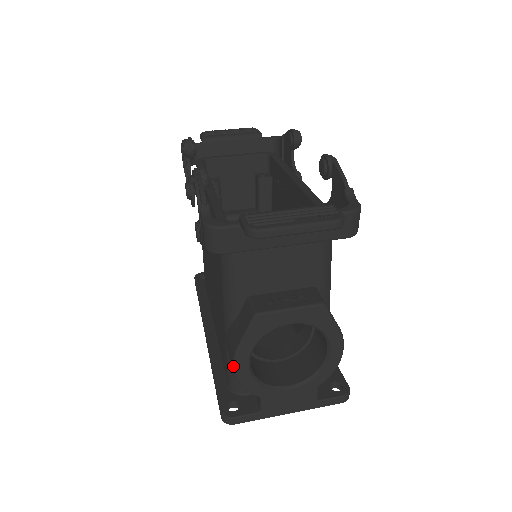
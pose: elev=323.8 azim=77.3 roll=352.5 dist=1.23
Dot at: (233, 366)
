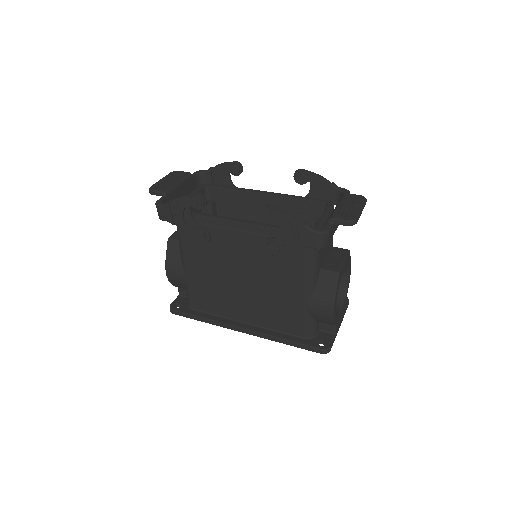
Dot at: (332, 312)
